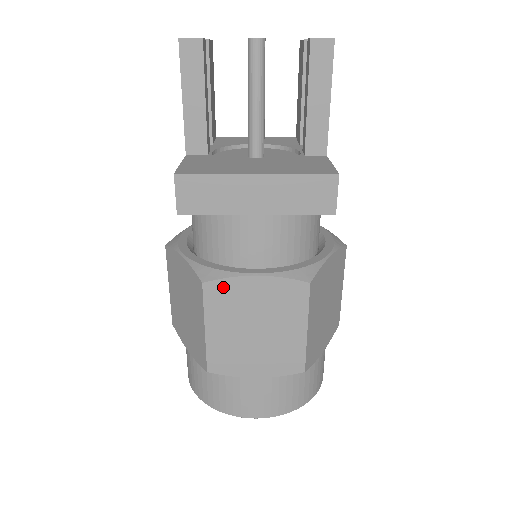
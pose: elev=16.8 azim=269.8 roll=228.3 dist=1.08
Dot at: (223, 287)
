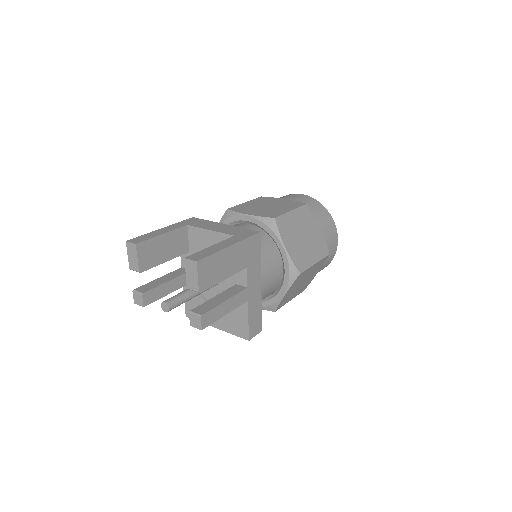
Dot at: occluded
